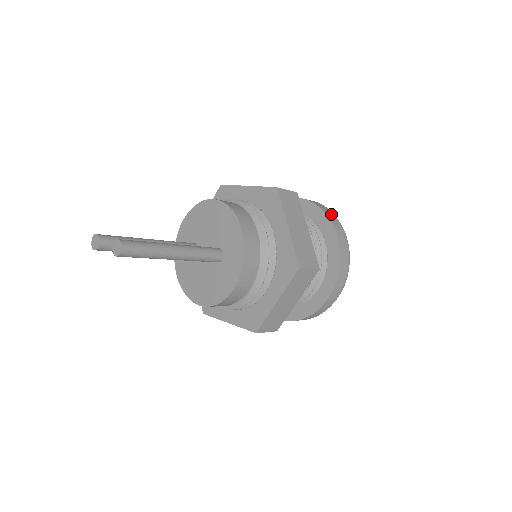
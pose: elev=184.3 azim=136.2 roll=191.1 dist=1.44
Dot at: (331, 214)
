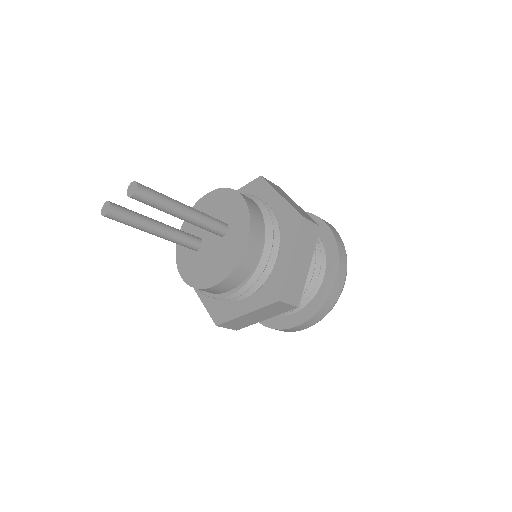
Dot at: occluded
